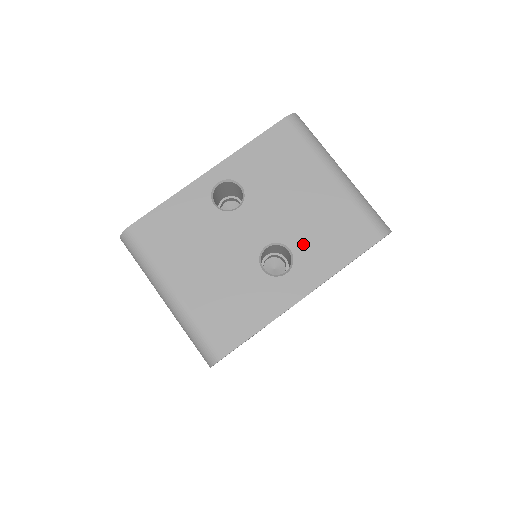
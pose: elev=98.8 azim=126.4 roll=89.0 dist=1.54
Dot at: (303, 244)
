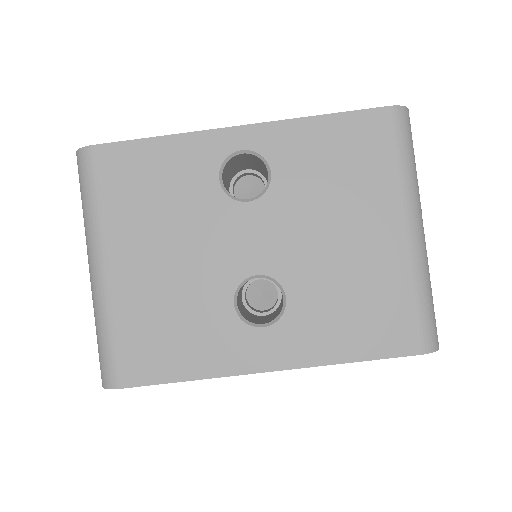
Dot at: (308, 300)
